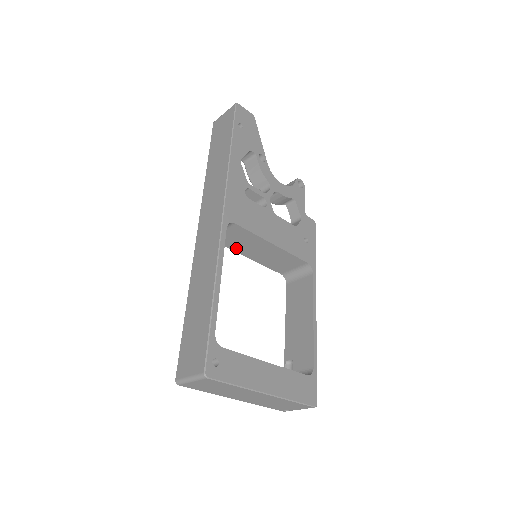
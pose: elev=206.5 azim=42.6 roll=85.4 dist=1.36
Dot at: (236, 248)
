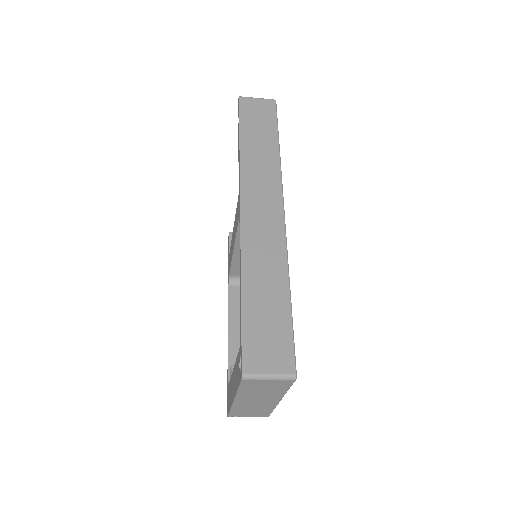
Dot at: occluded
